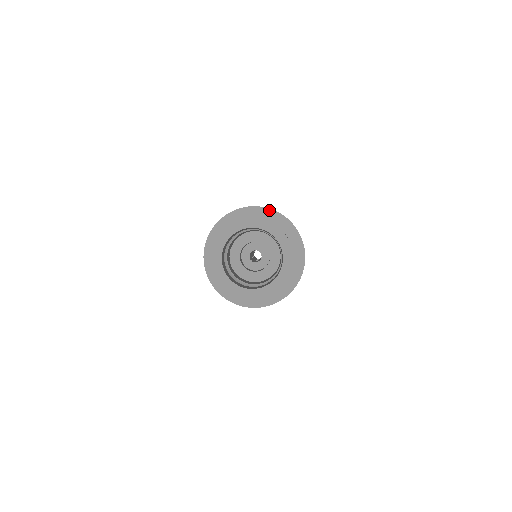
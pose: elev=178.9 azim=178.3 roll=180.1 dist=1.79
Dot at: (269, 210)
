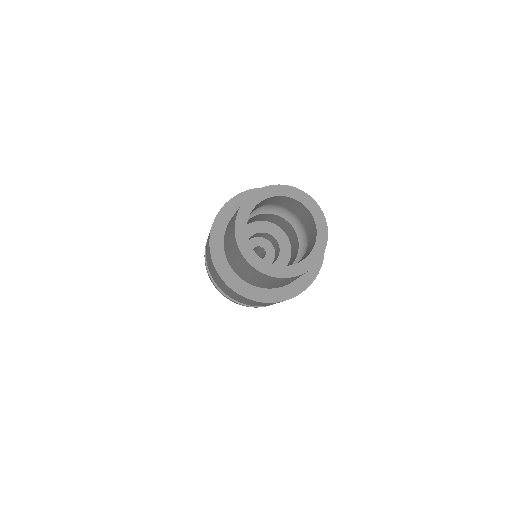
Dot at: occluded
